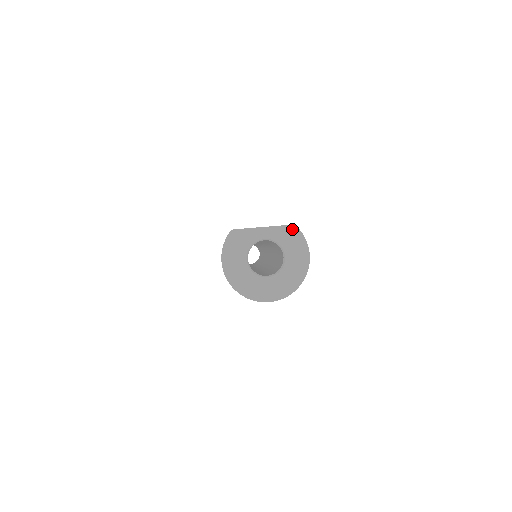
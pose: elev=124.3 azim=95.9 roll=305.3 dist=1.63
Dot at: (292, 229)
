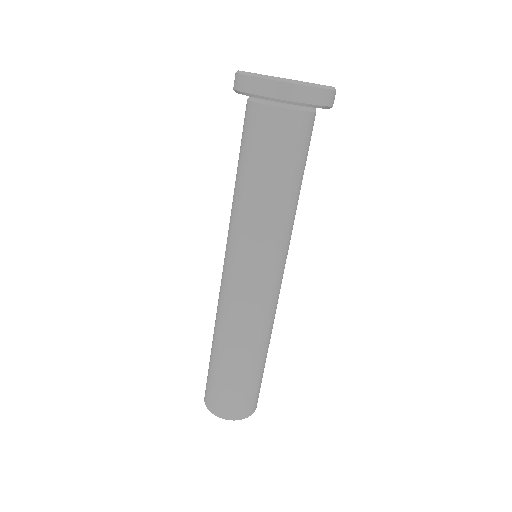
Dot at: occluded
